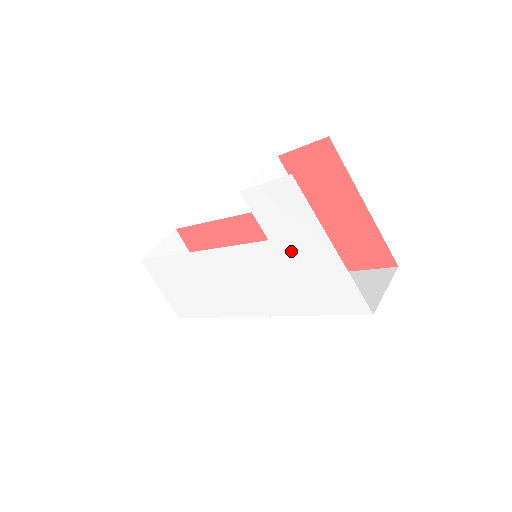
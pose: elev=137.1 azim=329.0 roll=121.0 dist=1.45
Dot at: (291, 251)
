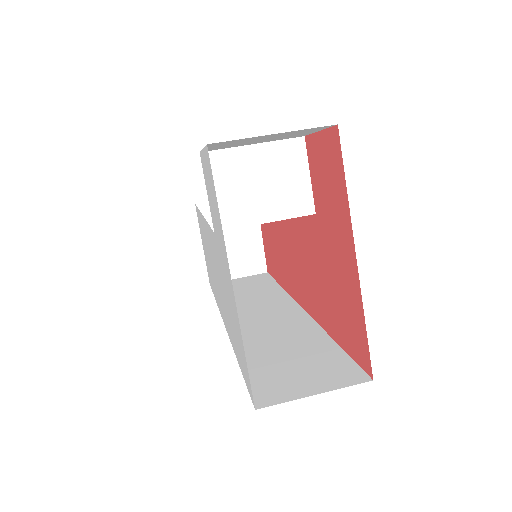
Dot at: (221, 260)
